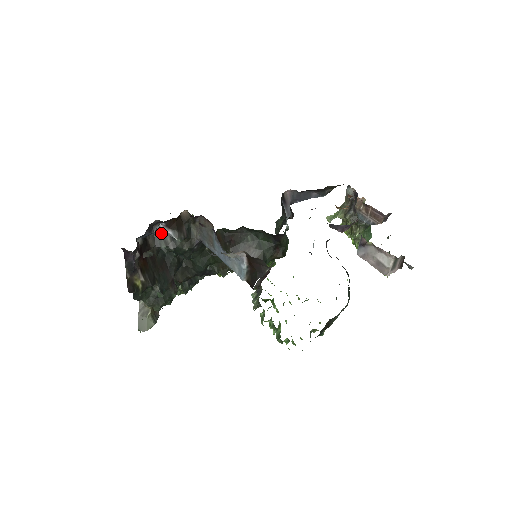
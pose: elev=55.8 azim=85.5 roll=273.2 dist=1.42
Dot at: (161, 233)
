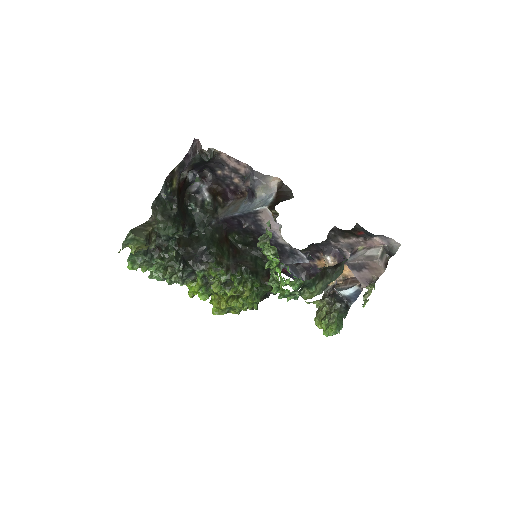
Dot at: (196, 198)
